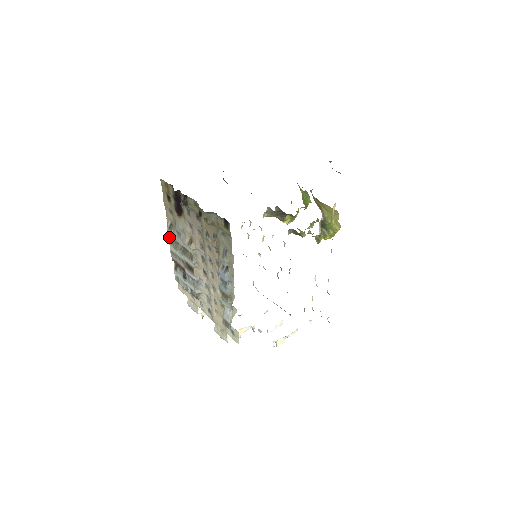
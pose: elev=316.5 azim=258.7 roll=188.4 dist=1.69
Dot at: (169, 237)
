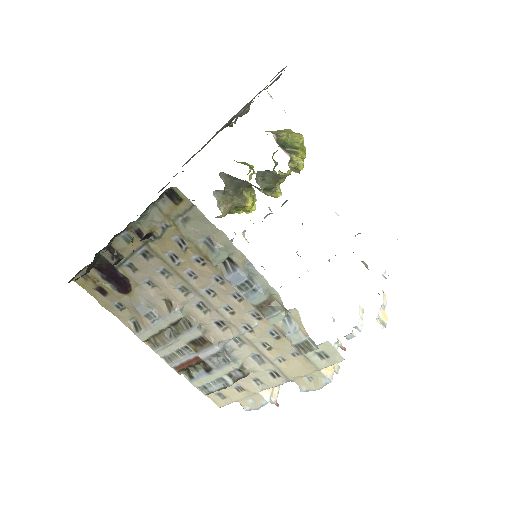
Dot at: (147, 344)
